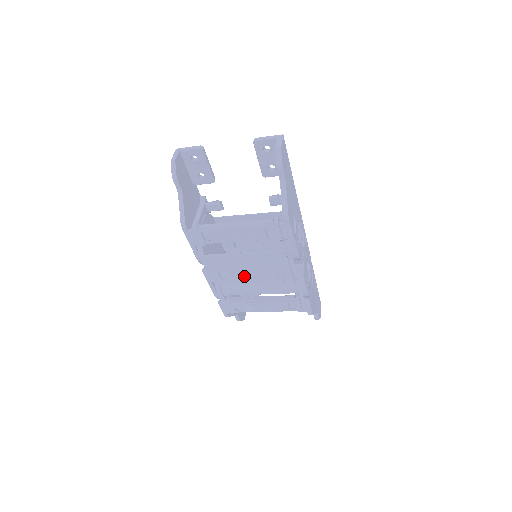
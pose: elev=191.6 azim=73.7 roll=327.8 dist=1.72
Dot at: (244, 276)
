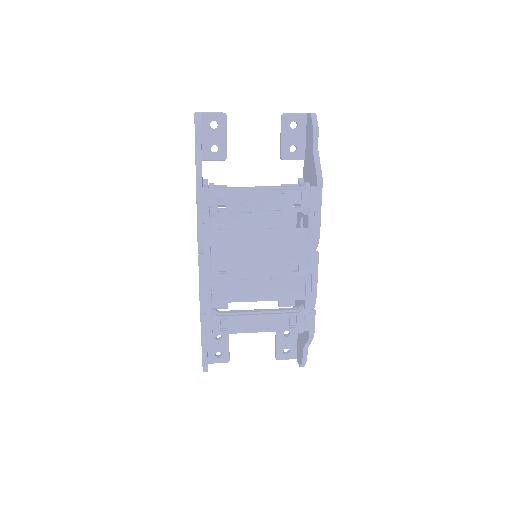
Dot at: (249, 267)
